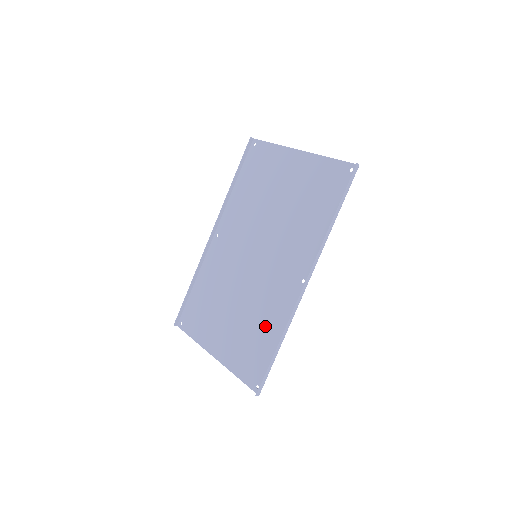
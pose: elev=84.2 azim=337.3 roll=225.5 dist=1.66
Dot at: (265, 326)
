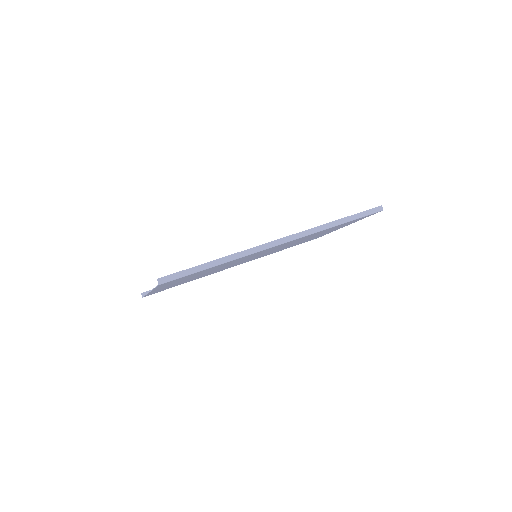
Dot at: (218, 266)
